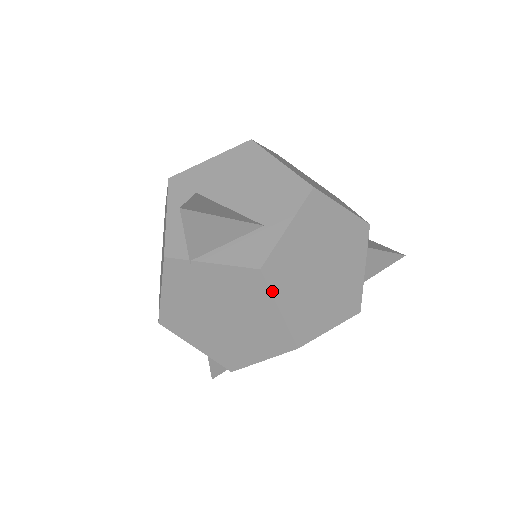
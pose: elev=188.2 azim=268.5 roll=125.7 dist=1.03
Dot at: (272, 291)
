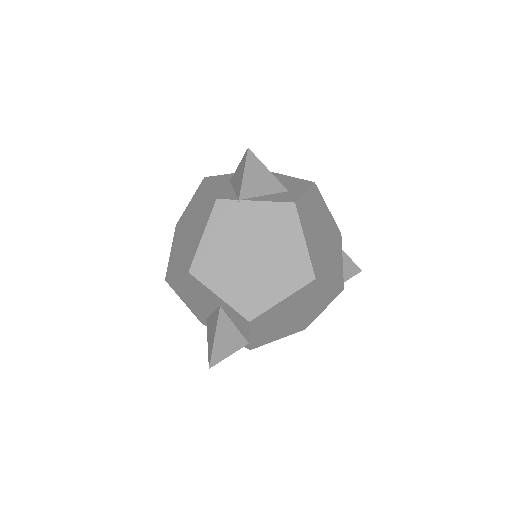
Dot at: (301, 223)
